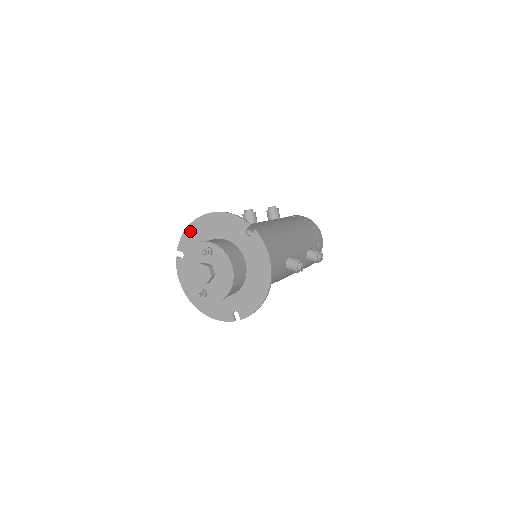
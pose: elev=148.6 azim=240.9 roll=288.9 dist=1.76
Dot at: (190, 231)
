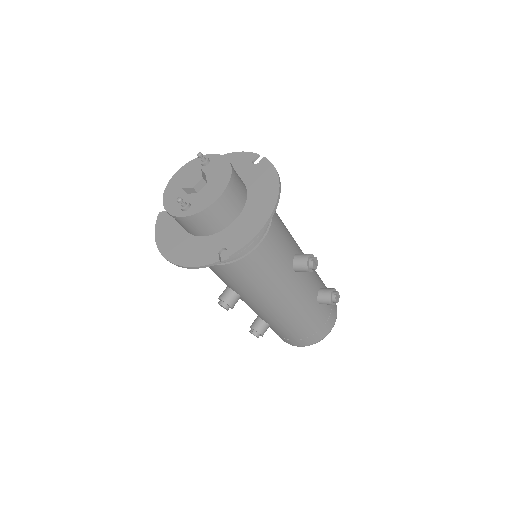
Dot at: occluded
